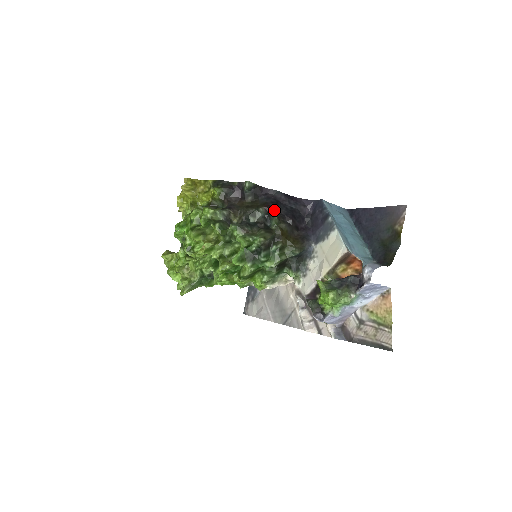
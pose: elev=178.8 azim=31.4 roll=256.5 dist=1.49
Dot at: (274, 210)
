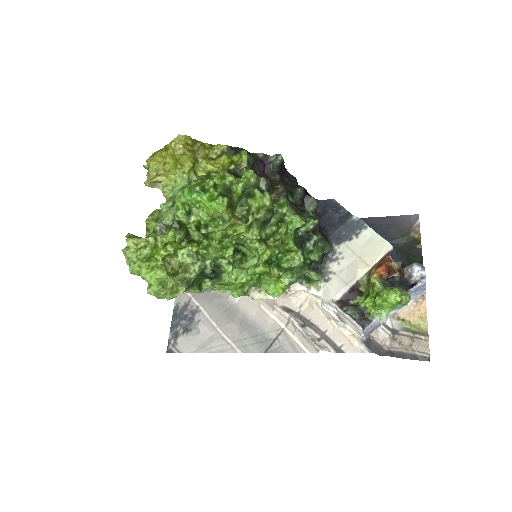
Dot at: occluded
